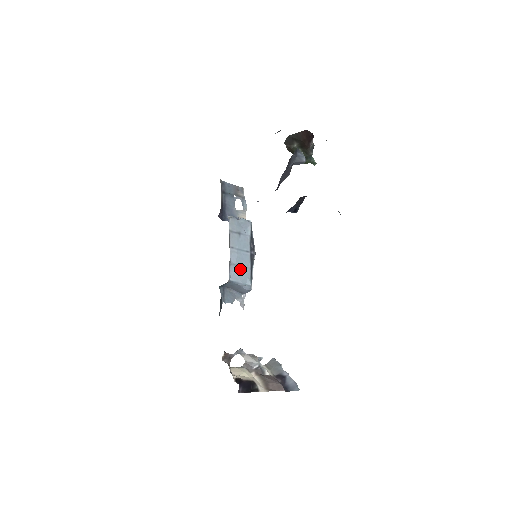
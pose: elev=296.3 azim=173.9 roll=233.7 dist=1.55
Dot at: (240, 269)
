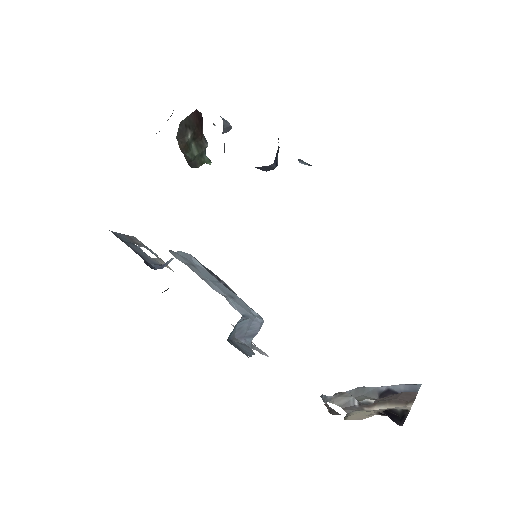
Dot at: (234, 300)
